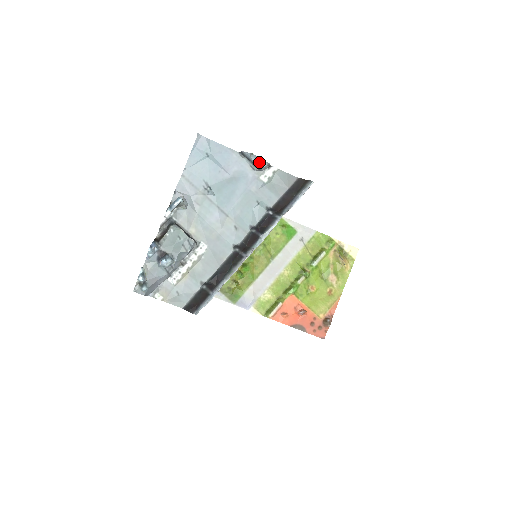
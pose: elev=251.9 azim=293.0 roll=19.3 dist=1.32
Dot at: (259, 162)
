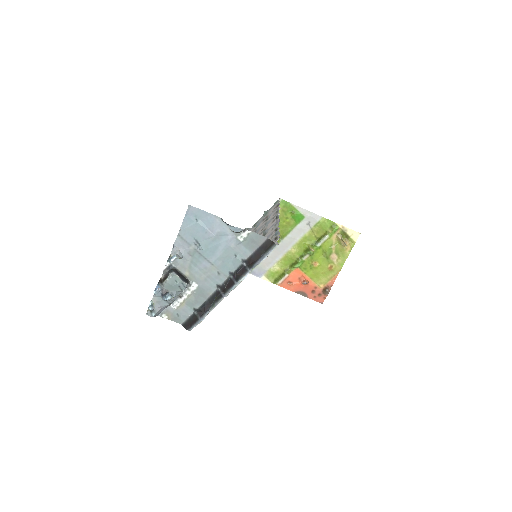
Dot at: (235, 229)
